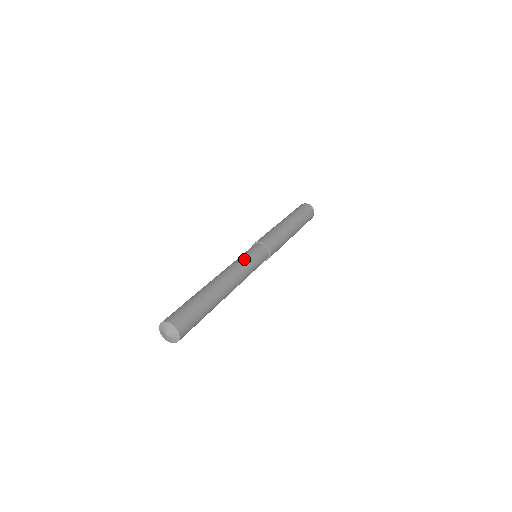
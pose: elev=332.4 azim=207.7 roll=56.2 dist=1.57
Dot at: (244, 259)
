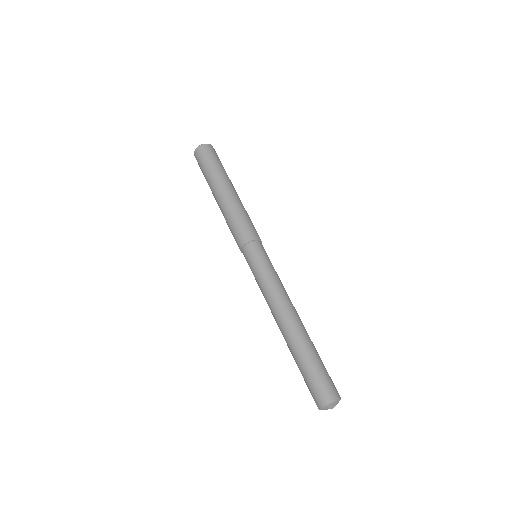
Dot at: (261, 281)
